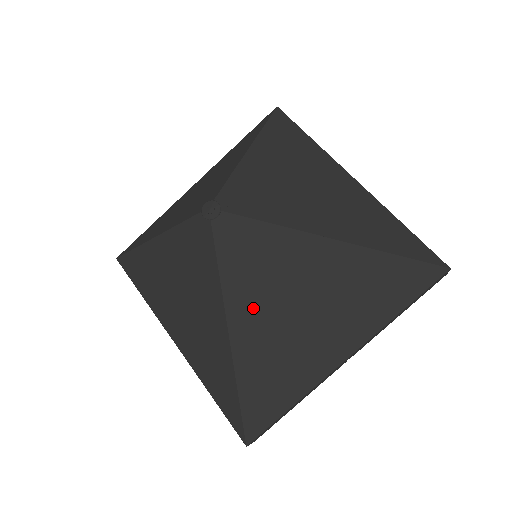
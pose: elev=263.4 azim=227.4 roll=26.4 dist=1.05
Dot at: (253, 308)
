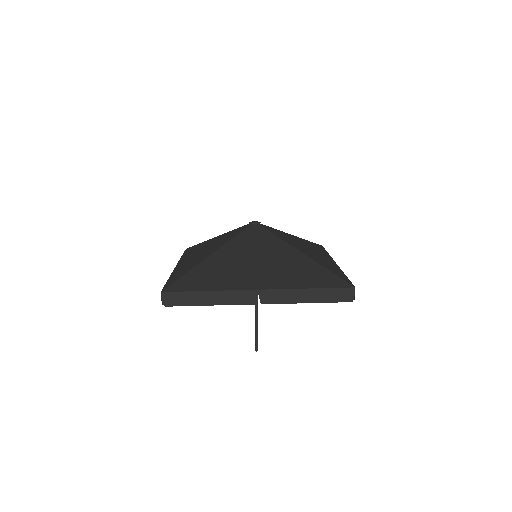
Dot at: (234, 253)
